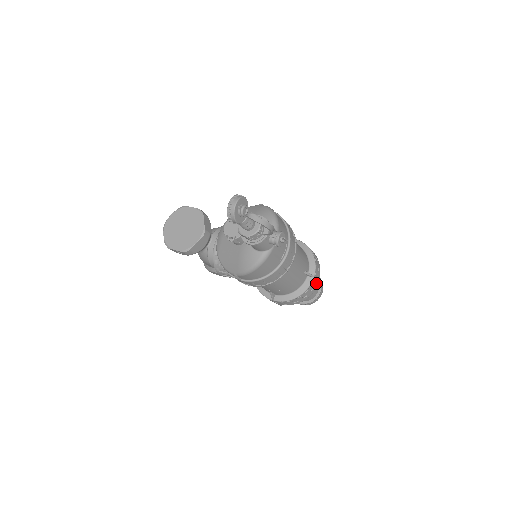
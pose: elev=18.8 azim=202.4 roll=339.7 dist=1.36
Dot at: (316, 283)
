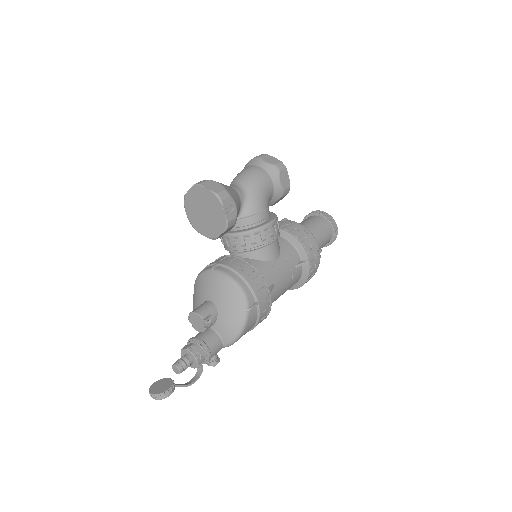
Dot at: occluded
